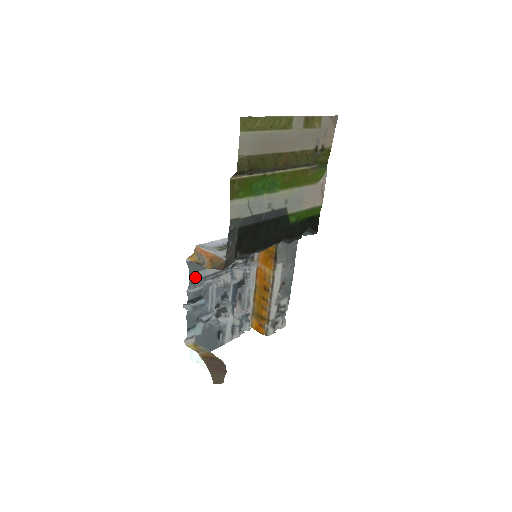
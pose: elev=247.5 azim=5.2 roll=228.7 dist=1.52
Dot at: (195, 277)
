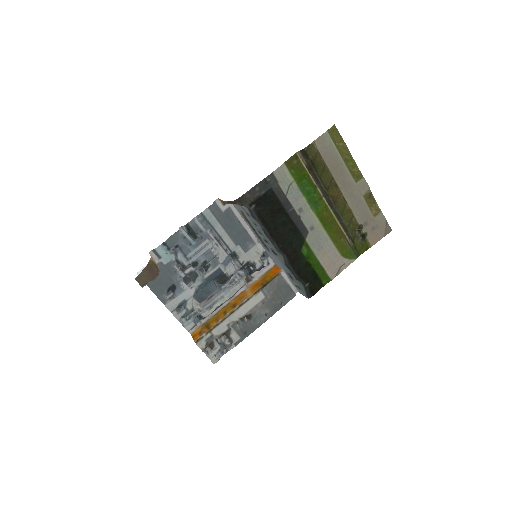
Dot at: (209, 216)
